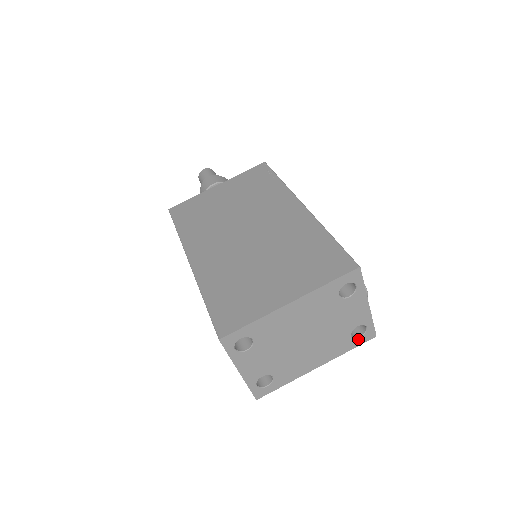
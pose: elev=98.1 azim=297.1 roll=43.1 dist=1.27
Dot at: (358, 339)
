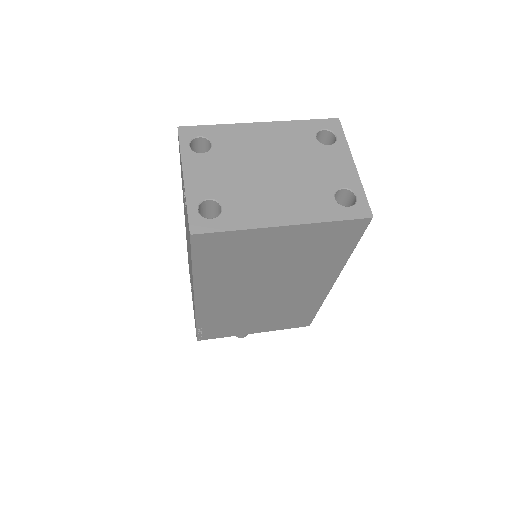
Dot at: (345, 209)
